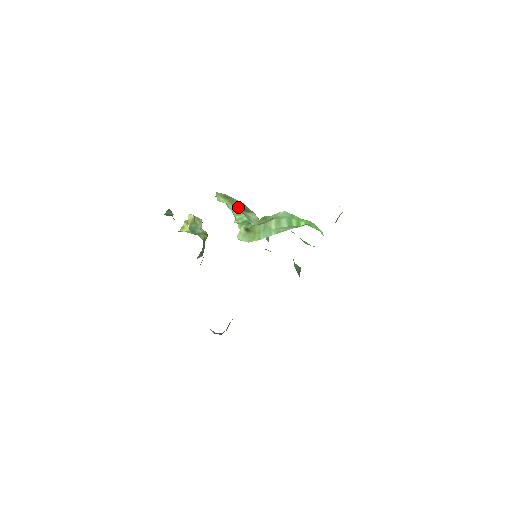
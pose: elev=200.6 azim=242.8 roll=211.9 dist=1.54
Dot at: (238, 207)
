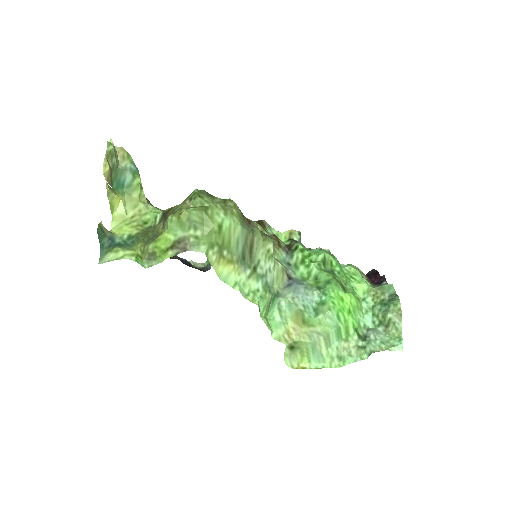
Dot at: (243, 260)
